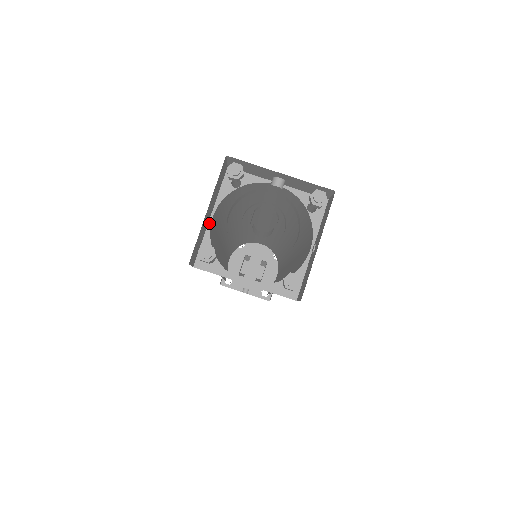
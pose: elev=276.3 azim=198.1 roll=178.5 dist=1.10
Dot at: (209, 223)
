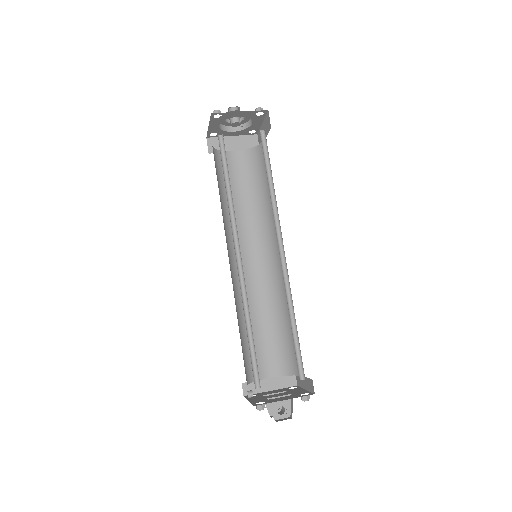
Dot at: (231, 152)
